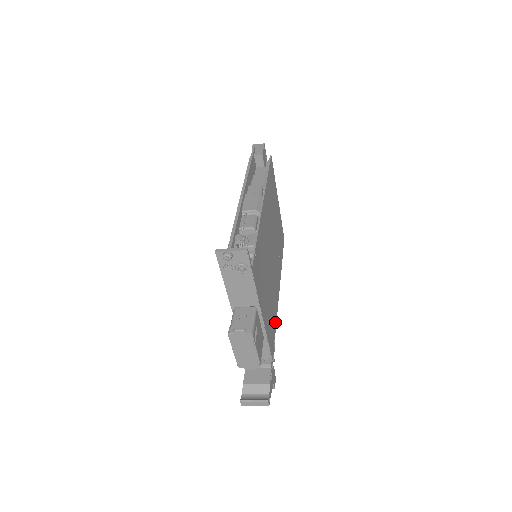
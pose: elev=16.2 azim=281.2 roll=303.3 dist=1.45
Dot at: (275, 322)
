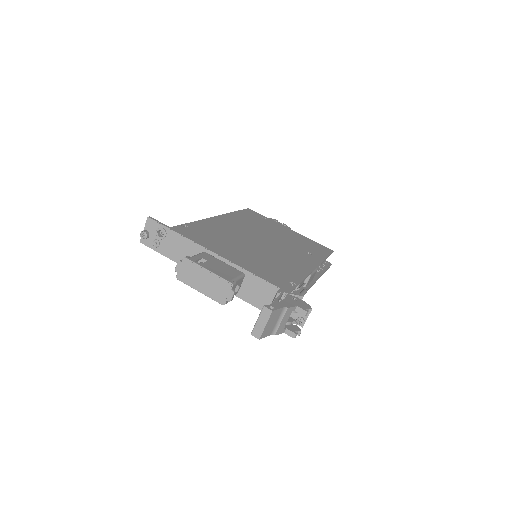
Dot at: (298, 277)
